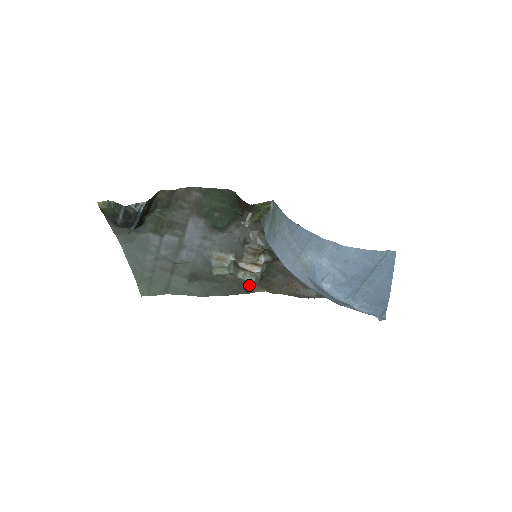
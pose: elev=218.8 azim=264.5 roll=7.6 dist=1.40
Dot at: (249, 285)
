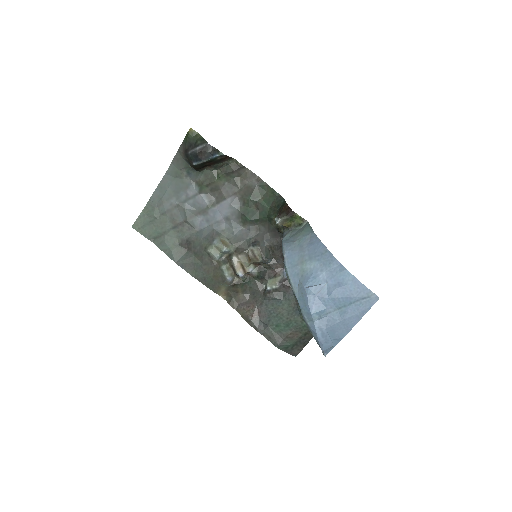
Dot at: (222, 282)
